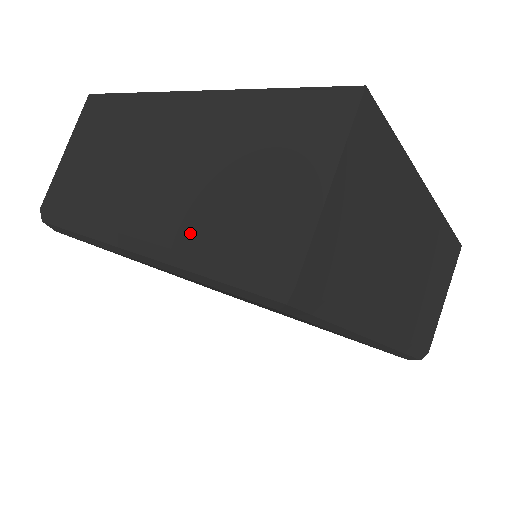
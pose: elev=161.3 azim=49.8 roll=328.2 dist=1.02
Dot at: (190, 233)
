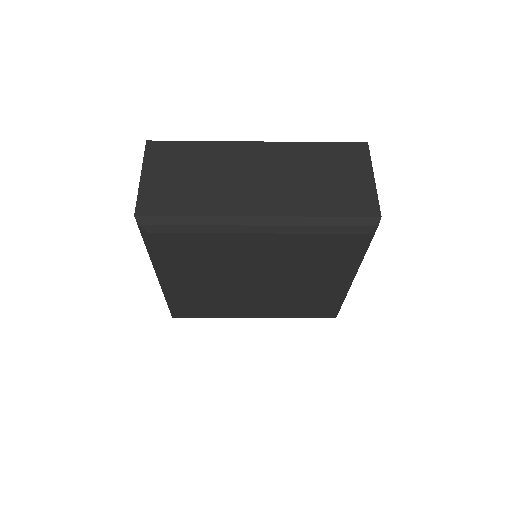
Dot at: (305, 207)
